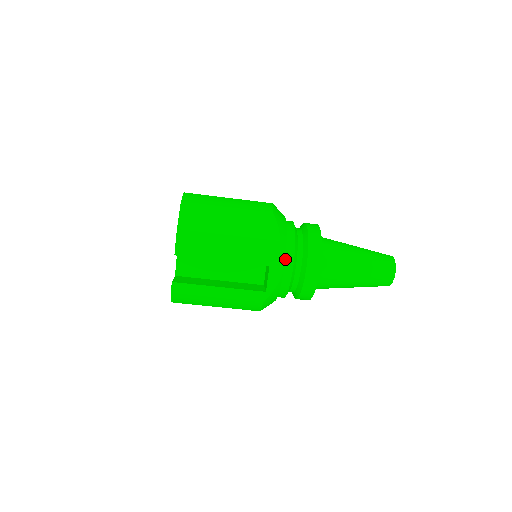
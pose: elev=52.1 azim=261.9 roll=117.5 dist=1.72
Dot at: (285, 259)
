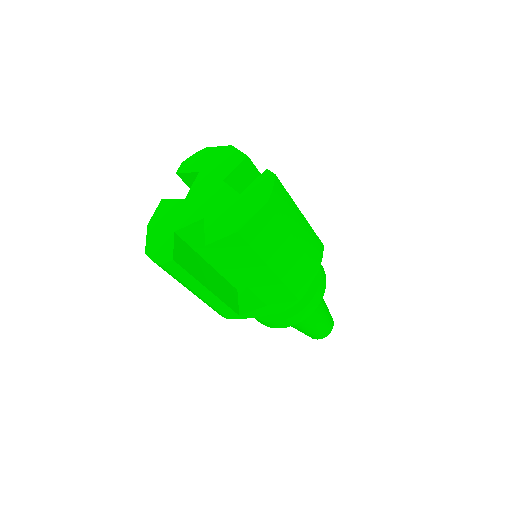
Dot at: occluded
